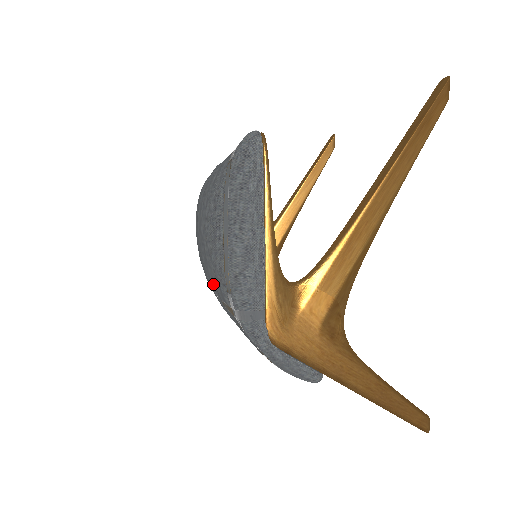
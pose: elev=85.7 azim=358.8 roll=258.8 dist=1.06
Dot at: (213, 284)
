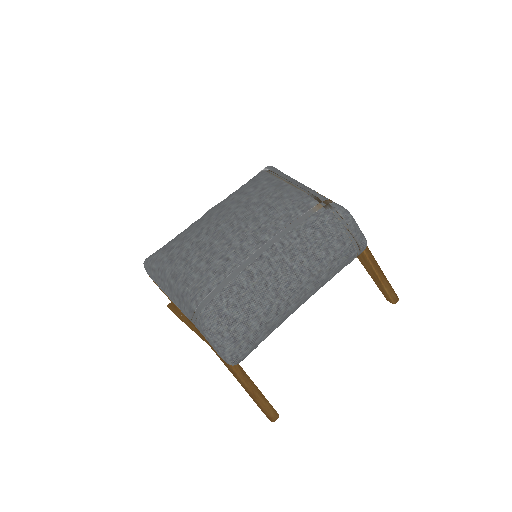
Dot at: (286, 215)
